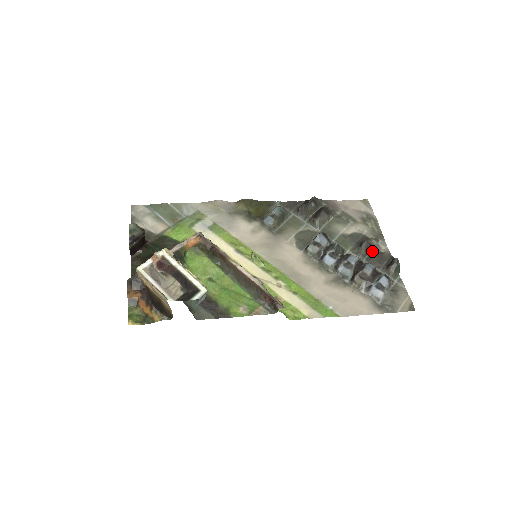
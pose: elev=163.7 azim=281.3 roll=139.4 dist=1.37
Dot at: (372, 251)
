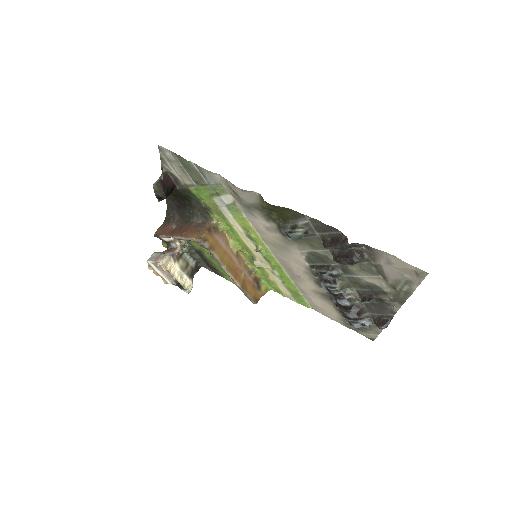
Dot at: (378, 302)
